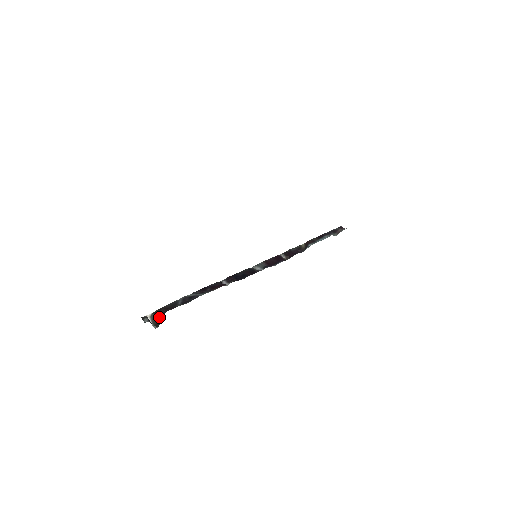
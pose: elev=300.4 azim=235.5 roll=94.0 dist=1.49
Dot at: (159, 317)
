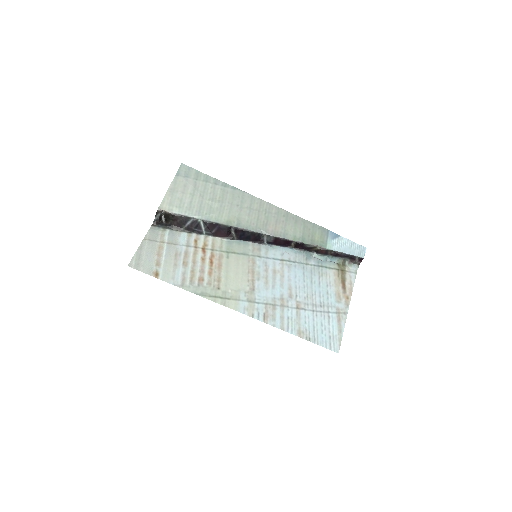
Dot at: (168, 218)
